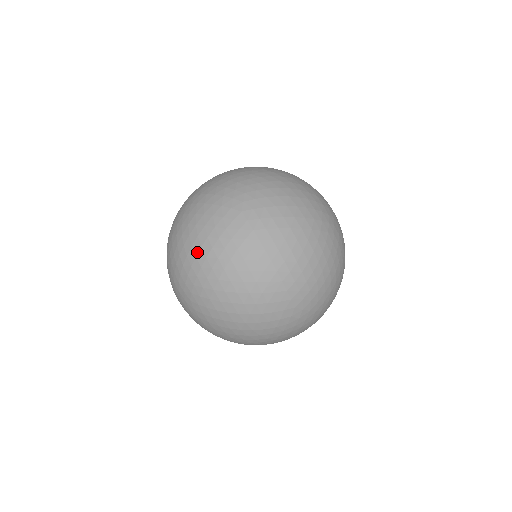
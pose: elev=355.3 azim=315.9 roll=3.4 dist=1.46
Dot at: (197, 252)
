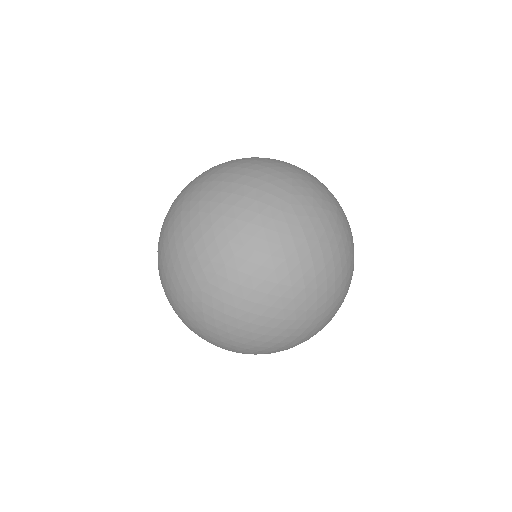
Dot at: occluded
